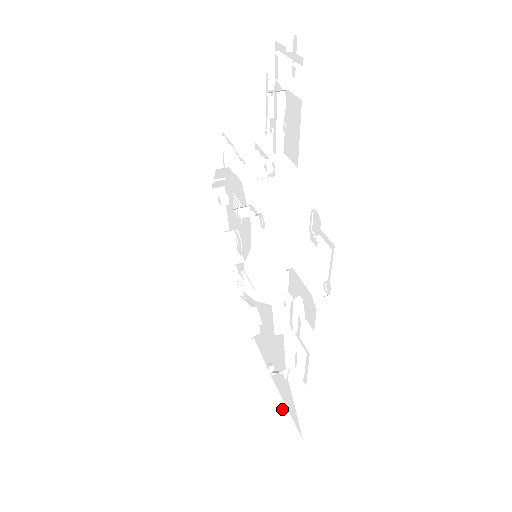
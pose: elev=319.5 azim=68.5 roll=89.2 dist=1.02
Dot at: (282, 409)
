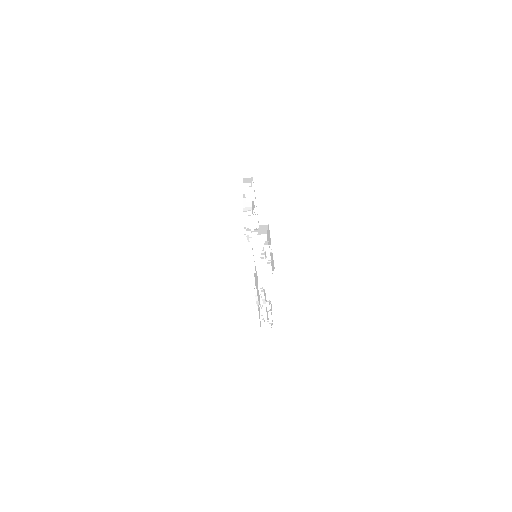
Dot at: (256, 312)
